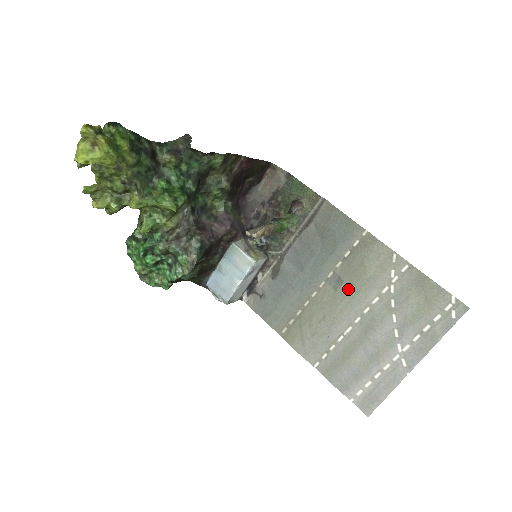
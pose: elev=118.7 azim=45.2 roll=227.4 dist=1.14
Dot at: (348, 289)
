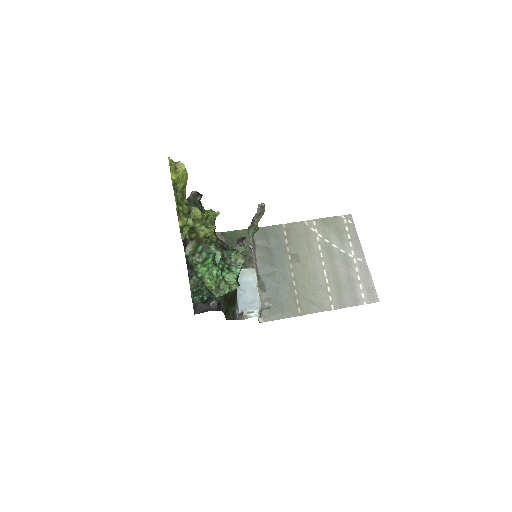
Dot at: (304, 255)
